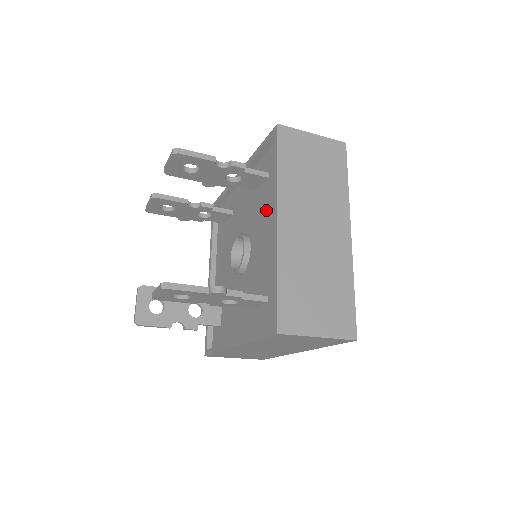
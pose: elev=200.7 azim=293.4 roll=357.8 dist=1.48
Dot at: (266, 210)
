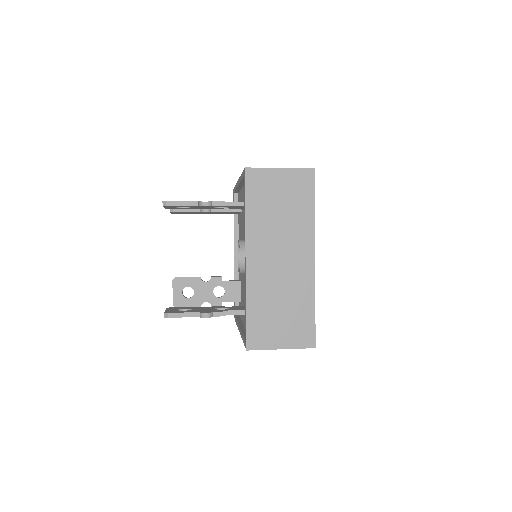
Dot at: occluded
